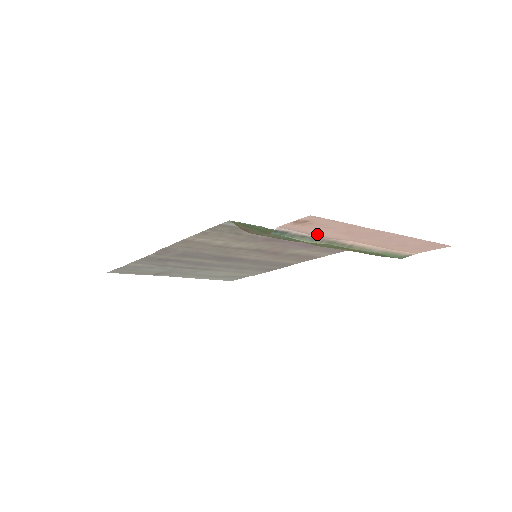
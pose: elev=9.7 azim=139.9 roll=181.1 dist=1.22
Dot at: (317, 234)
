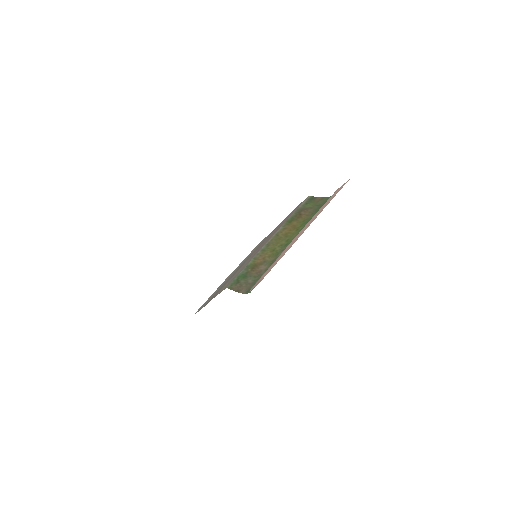
Dot at: occluded
